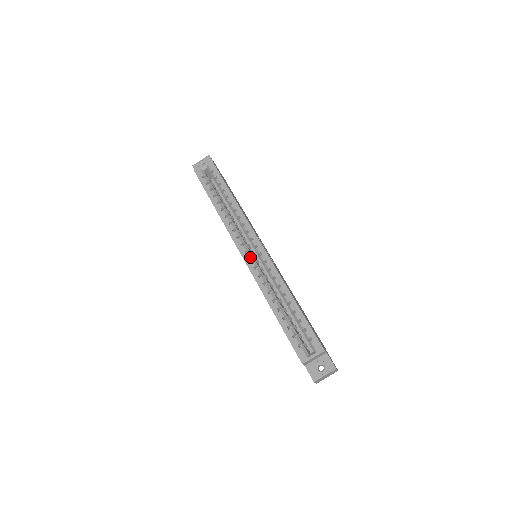
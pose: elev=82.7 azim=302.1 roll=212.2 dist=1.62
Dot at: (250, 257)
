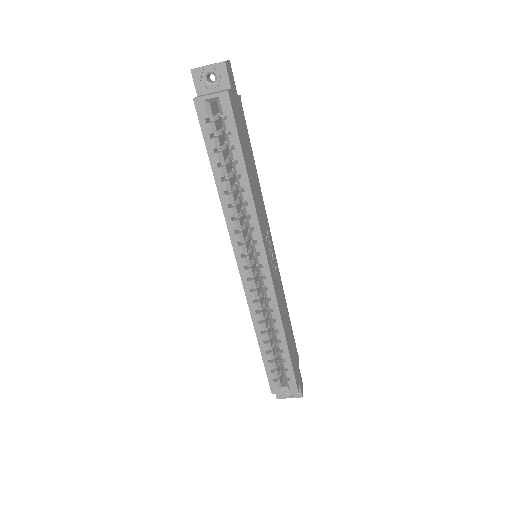
Dot at: (249, 275)
